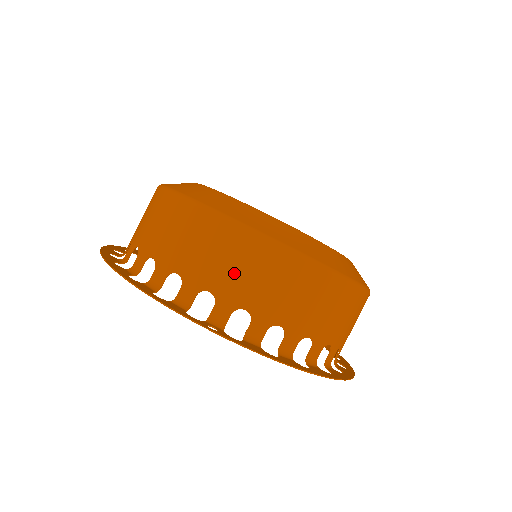
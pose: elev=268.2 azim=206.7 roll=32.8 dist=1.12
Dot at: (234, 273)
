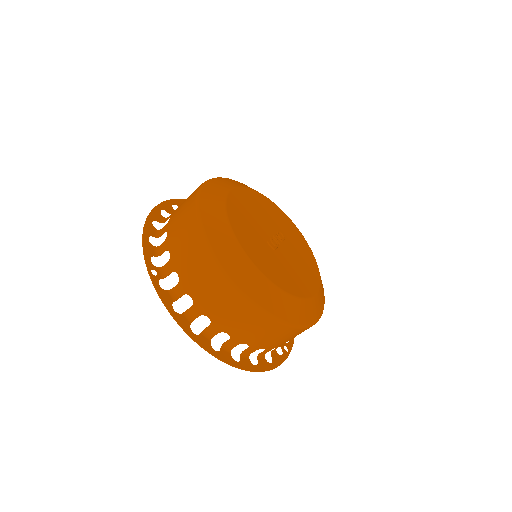
Dot at: (183, 250)
